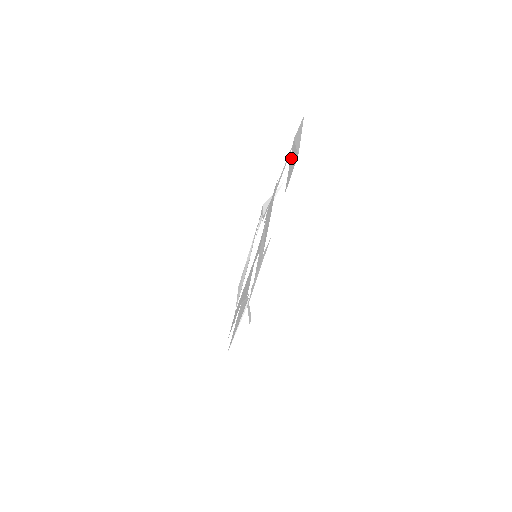
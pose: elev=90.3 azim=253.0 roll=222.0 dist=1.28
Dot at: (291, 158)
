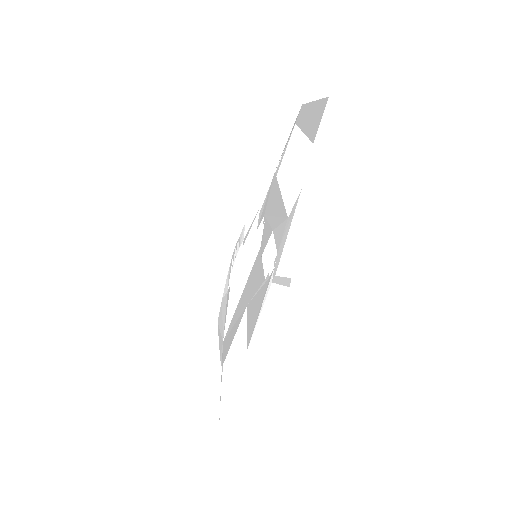
Dot at: (304, 126)
